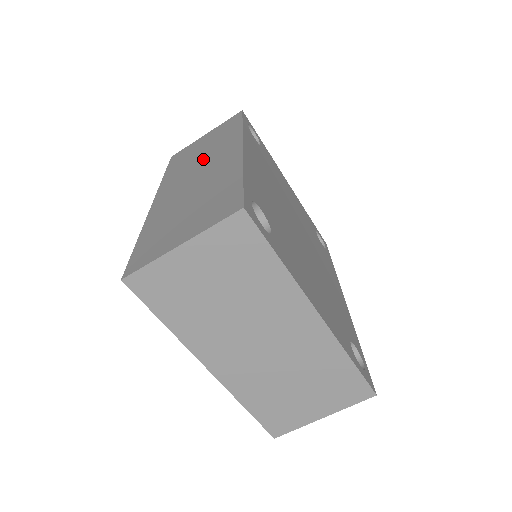
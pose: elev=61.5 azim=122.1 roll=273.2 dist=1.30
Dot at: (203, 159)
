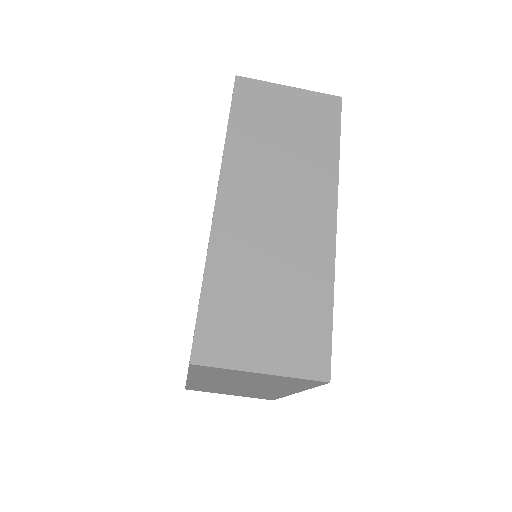
Dot at: (286, 176)
